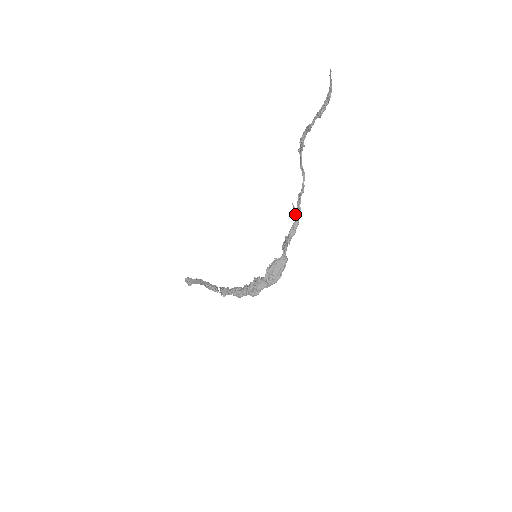
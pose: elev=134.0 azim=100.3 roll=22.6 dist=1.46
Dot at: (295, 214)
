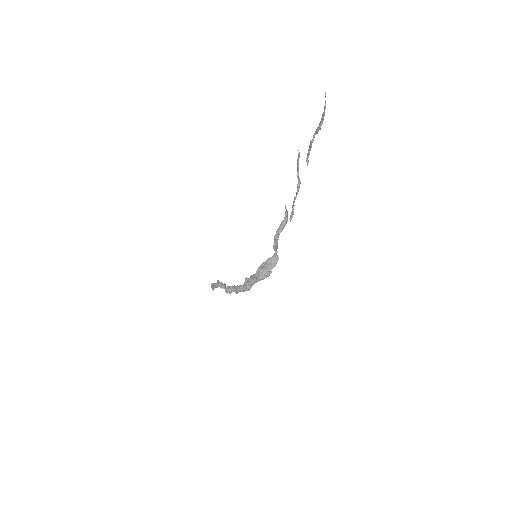
Dot at: (285, 214)
